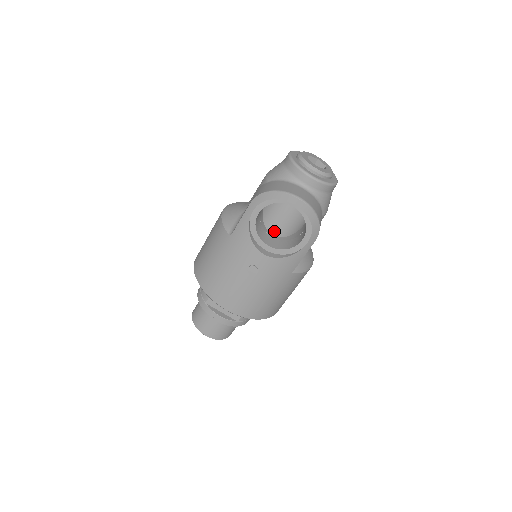
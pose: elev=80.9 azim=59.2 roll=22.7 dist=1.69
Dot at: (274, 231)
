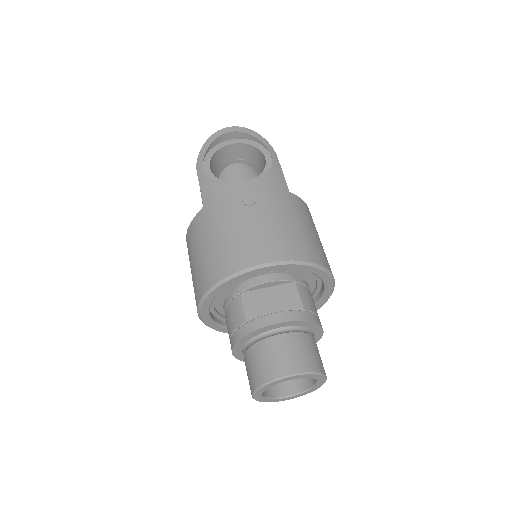
Dot at: occluded
